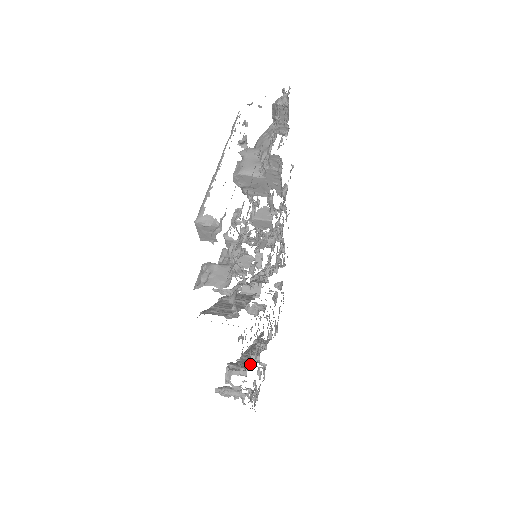
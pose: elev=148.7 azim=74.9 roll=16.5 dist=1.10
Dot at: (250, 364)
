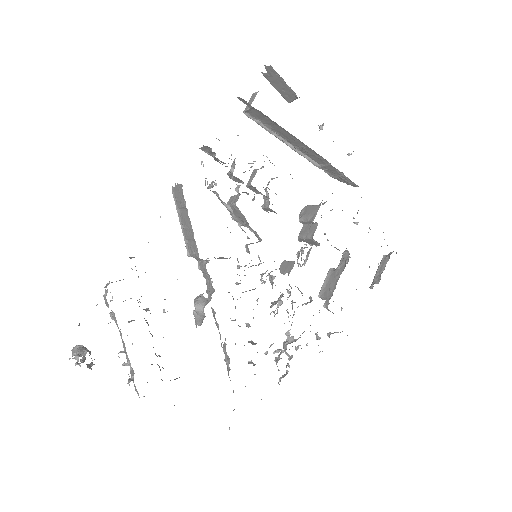
Dot at: occluded
